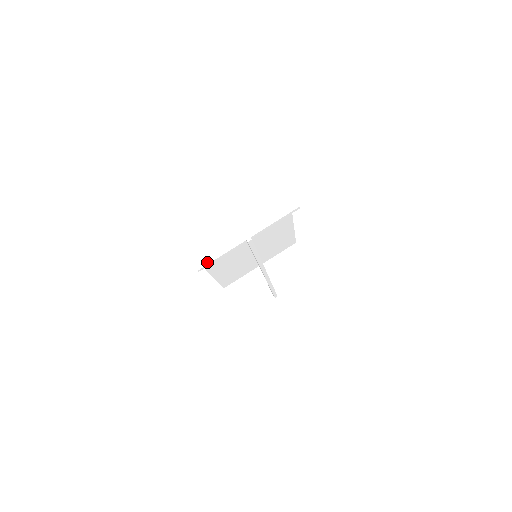
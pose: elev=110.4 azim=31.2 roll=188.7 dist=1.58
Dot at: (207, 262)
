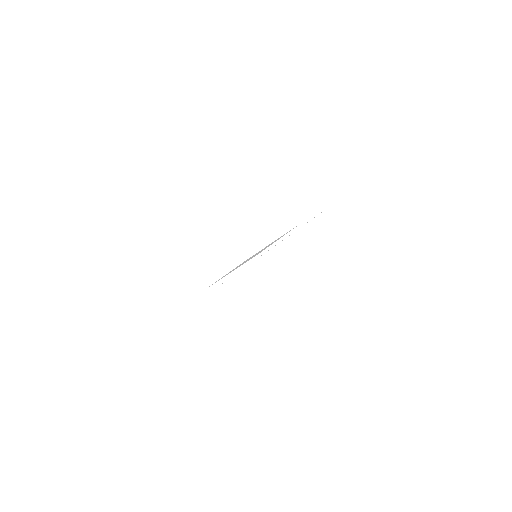
Dot at: (202, 294)
